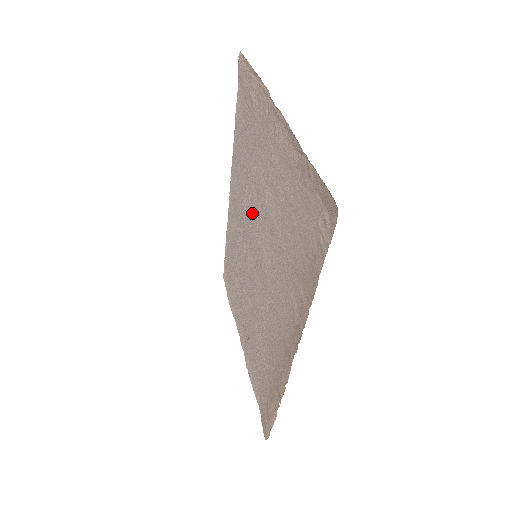
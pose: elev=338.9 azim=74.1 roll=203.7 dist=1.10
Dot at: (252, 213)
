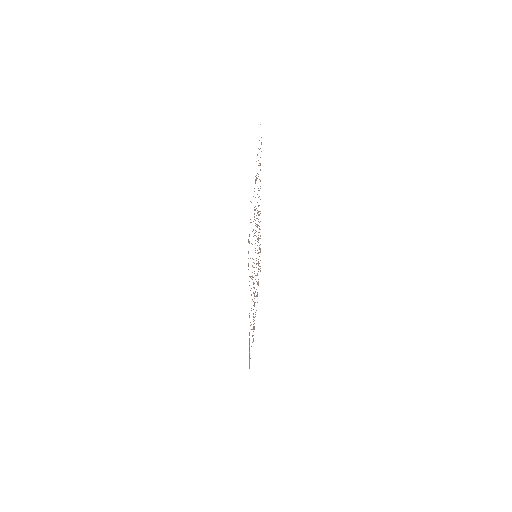
Dot at: occluded
